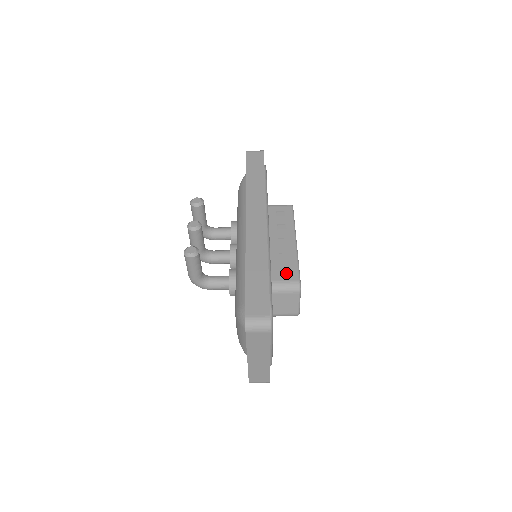
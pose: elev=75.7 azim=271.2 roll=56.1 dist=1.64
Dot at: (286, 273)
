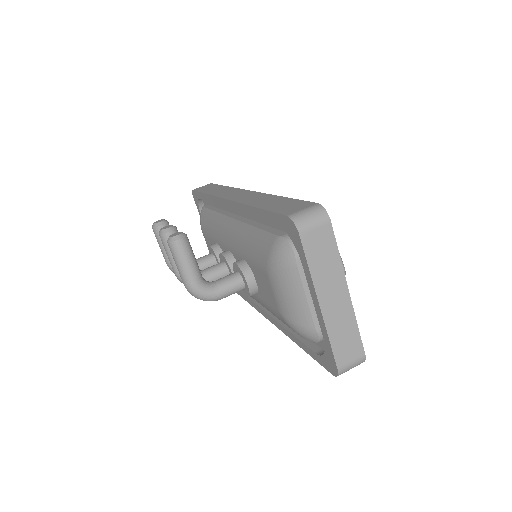
Dot at: occluded
